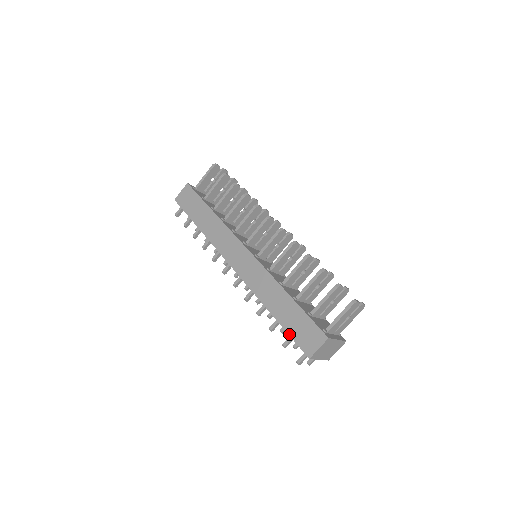
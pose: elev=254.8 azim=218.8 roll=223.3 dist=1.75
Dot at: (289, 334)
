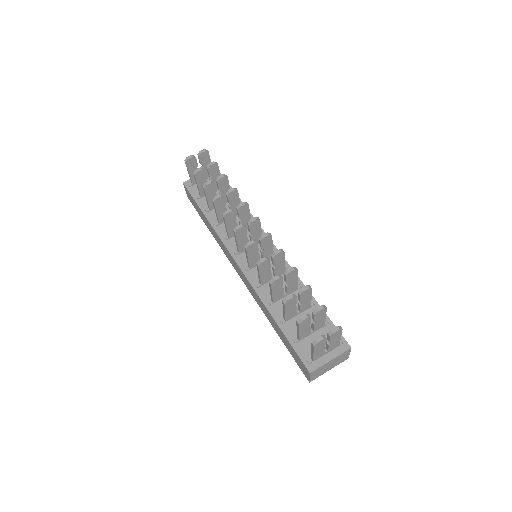
Dot at: occluded
